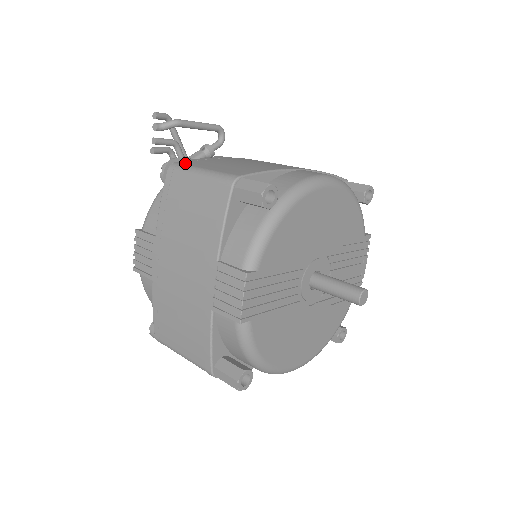
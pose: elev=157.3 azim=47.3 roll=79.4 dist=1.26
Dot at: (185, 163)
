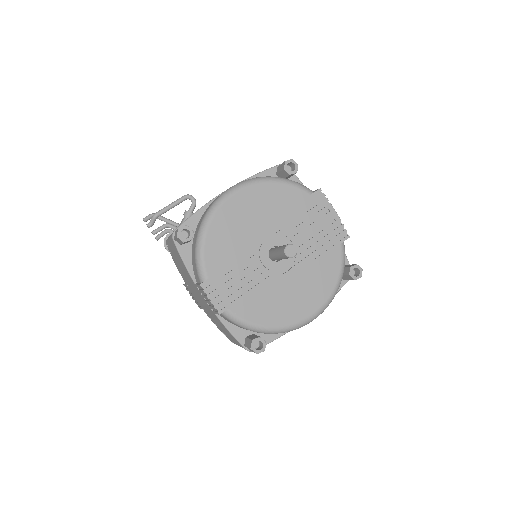
Dot at: occluded
